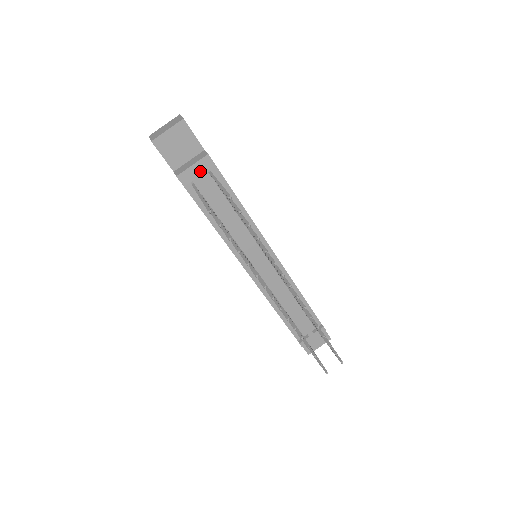
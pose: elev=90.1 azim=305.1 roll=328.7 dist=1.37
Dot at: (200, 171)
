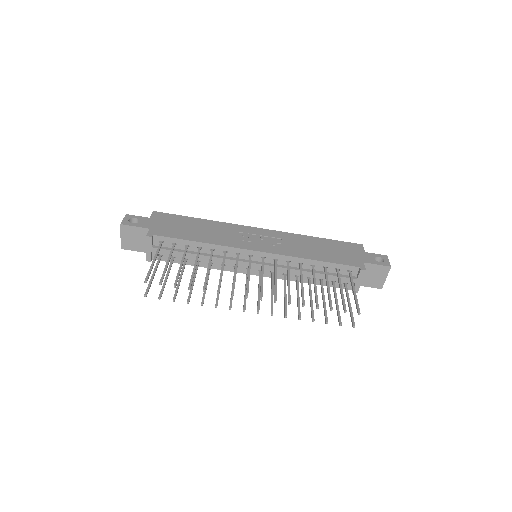
Dot at: (153, 248)
